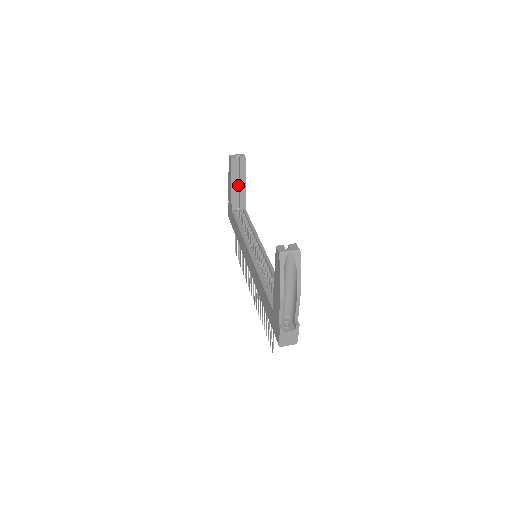
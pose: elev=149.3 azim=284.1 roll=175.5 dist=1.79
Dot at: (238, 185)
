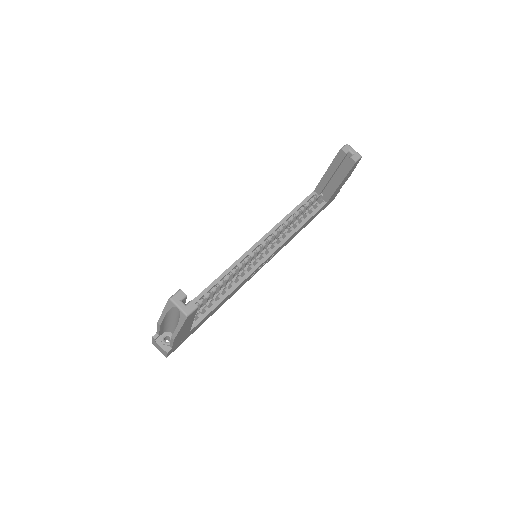
Dot at: occluded
